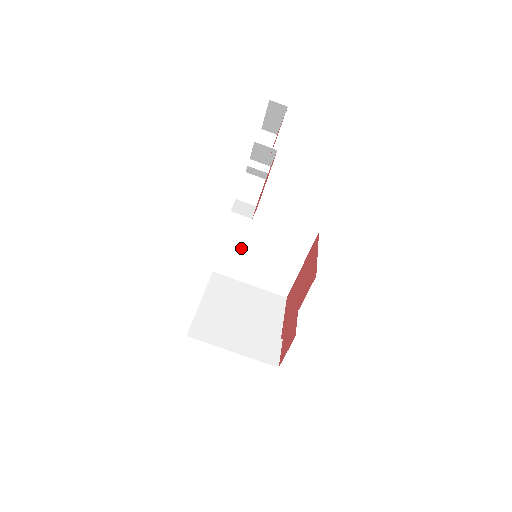
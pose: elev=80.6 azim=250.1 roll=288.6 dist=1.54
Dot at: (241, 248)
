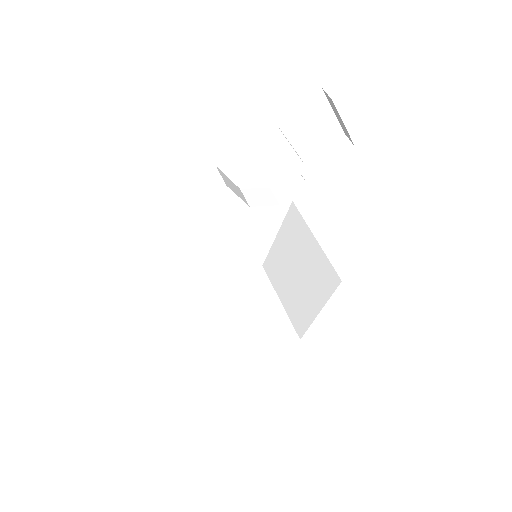
Dot at: (284, 255)
